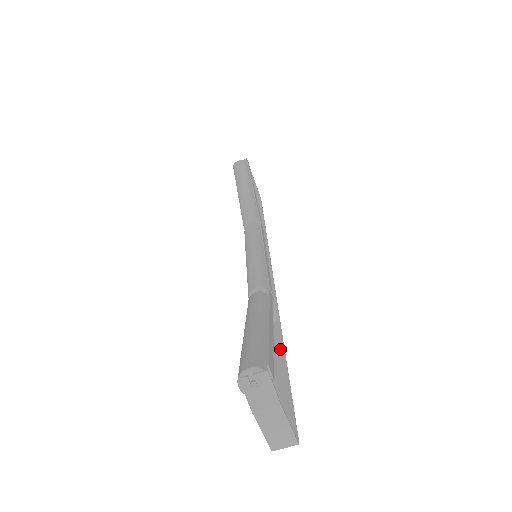
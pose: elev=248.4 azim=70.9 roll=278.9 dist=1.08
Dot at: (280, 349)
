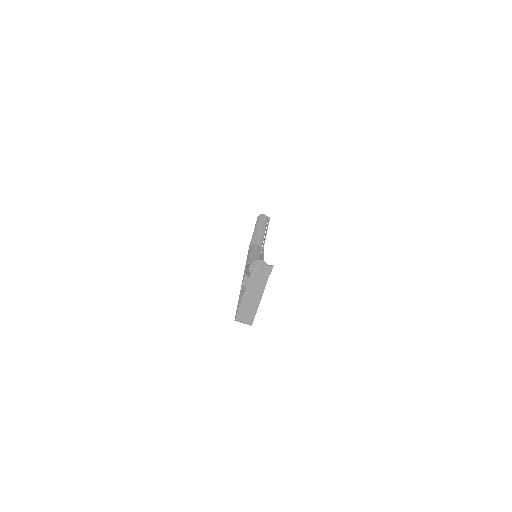
Dot at: occluded
